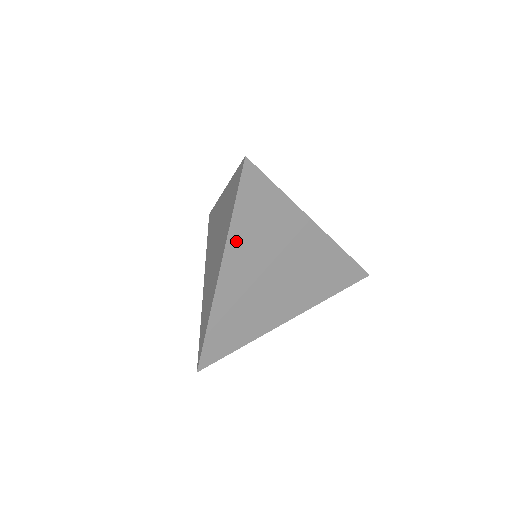
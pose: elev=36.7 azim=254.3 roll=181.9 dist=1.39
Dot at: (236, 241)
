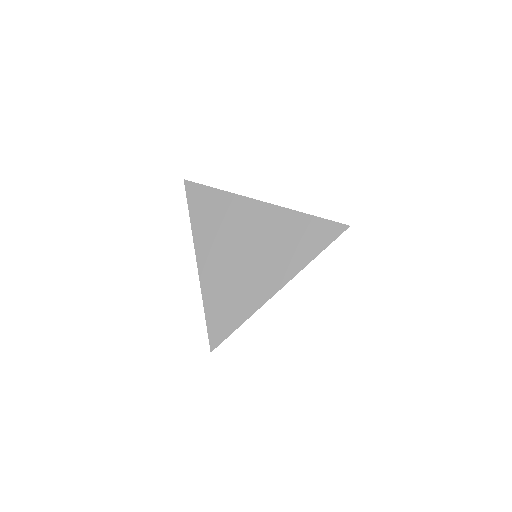
Dot at: (200, 235)
